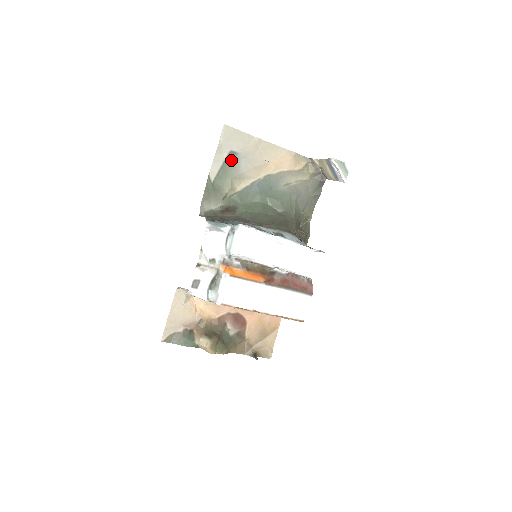
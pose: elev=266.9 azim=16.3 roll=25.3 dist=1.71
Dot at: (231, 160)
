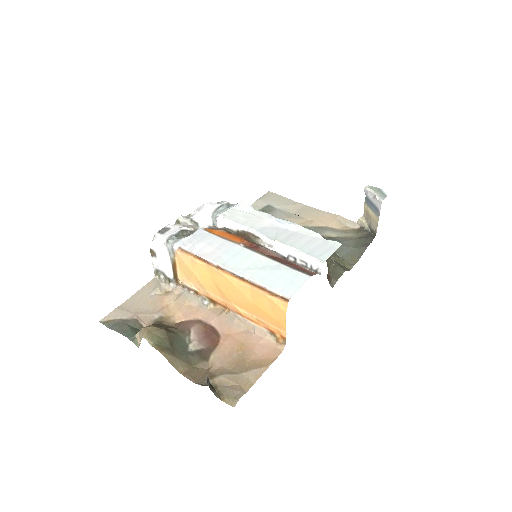
Dot at: (267, 211)
